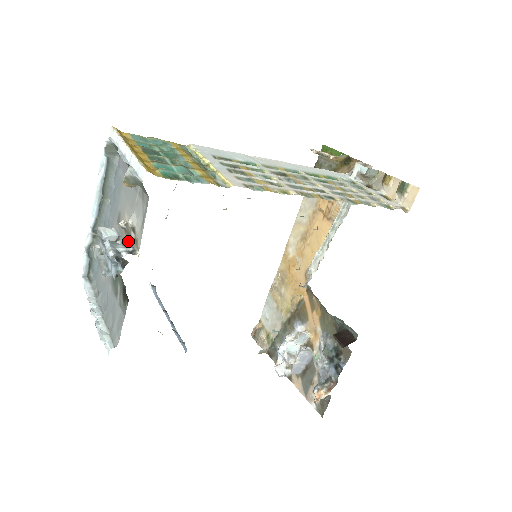
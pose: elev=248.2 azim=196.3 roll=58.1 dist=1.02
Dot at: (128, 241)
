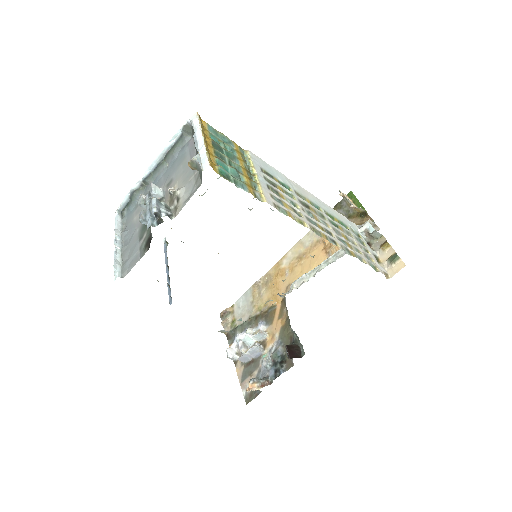
Dot at: (169, 205)
